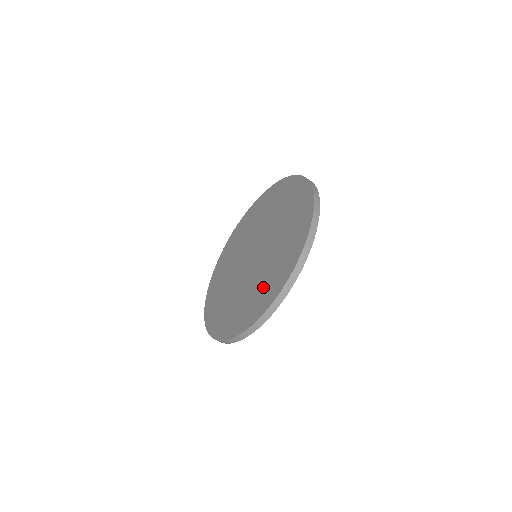
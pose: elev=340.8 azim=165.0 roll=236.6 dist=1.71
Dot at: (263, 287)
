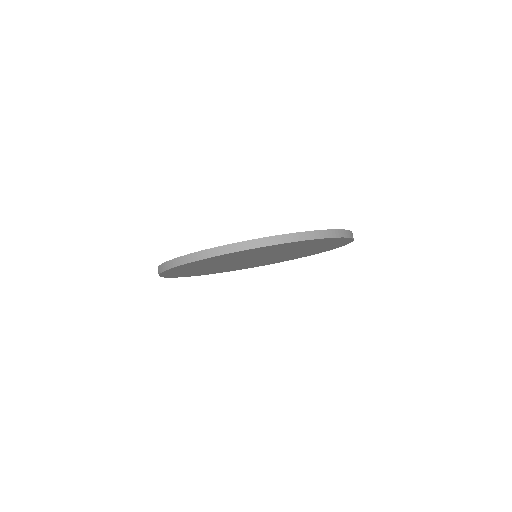
Dot at: occluded
